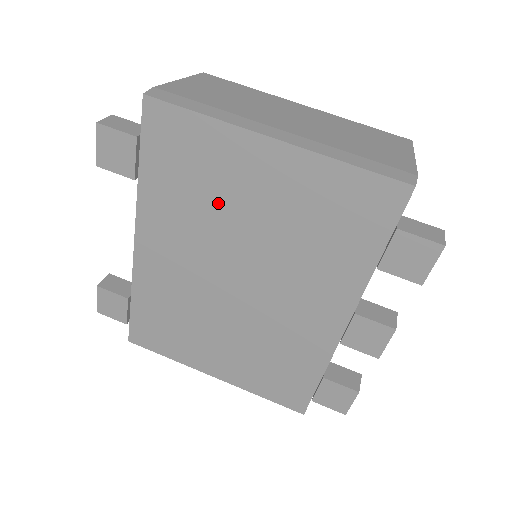
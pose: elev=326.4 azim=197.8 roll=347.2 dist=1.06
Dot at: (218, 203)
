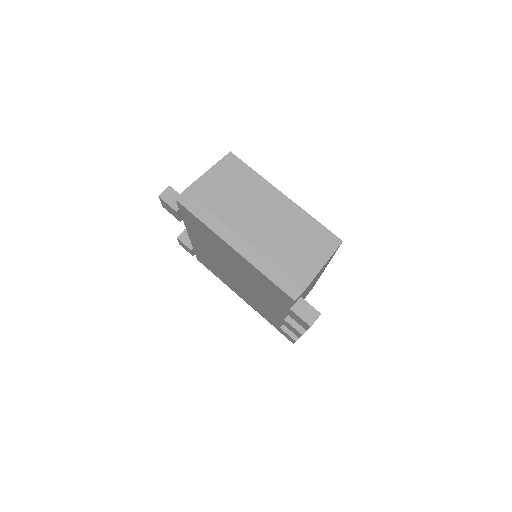
Dot at: (218, 249)
